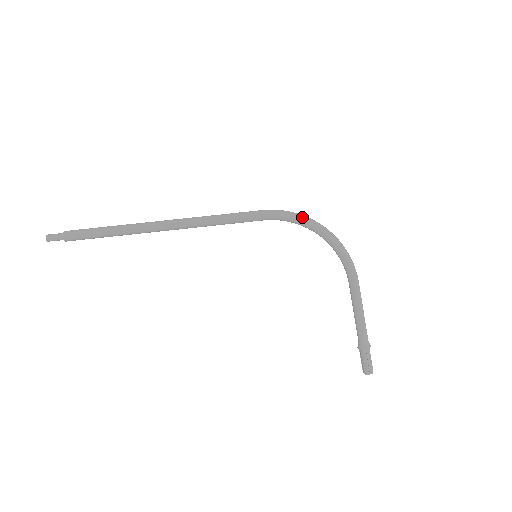
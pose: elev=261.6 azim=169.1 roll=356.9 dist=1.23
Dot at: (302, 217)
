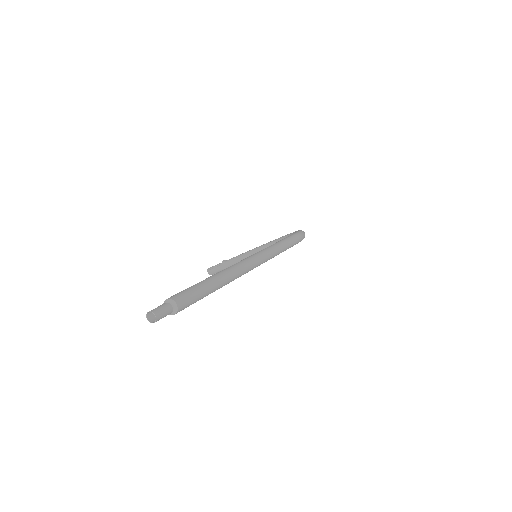
Dot at: occluded
